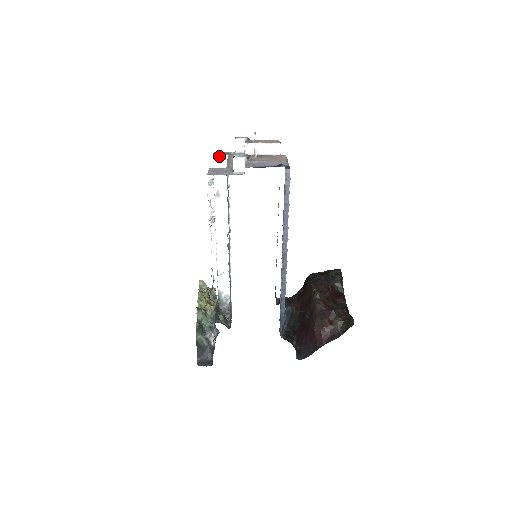
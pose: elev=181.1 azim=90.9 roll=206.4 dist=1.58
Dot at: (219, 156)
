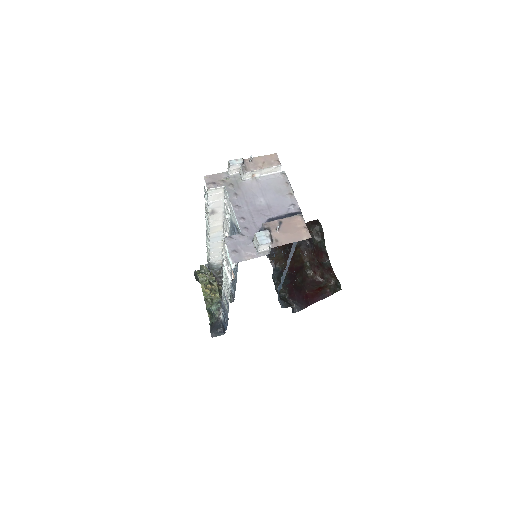
Dot at: (215, 188)
